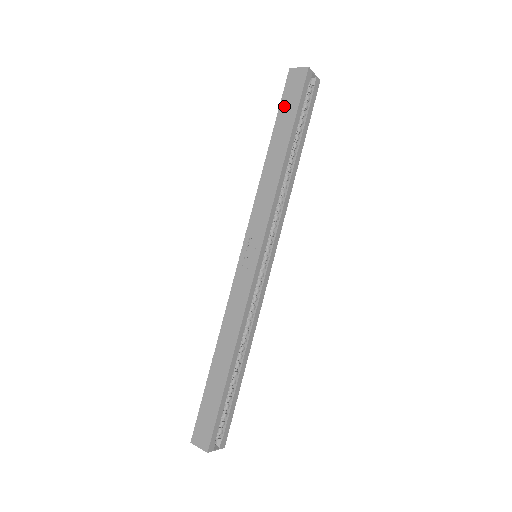
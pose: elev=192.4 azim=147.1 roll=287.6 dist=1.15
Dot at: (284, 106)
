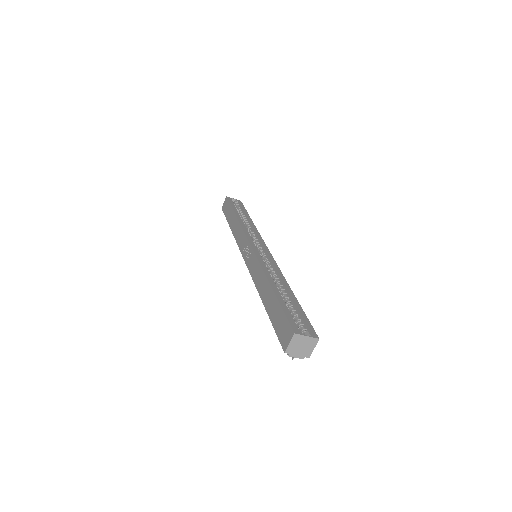
Dot at: (226, 214)
